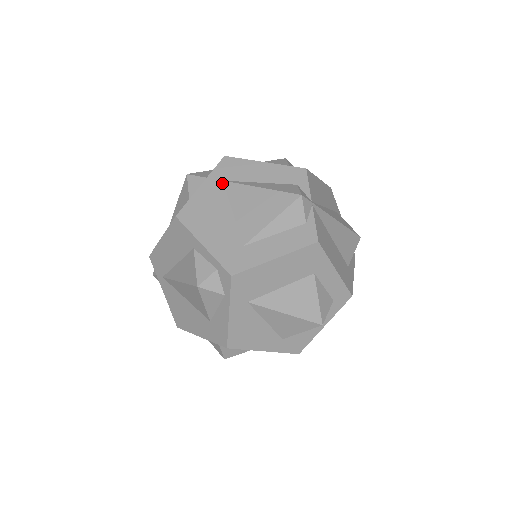
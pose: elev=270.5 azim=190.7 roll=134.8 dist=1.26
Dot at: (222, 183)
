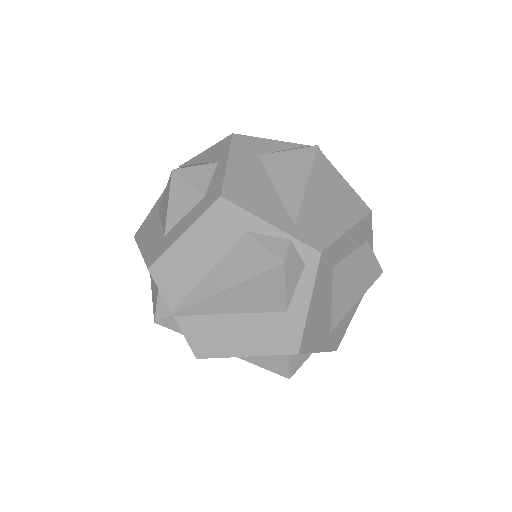
Dot at: occluded
